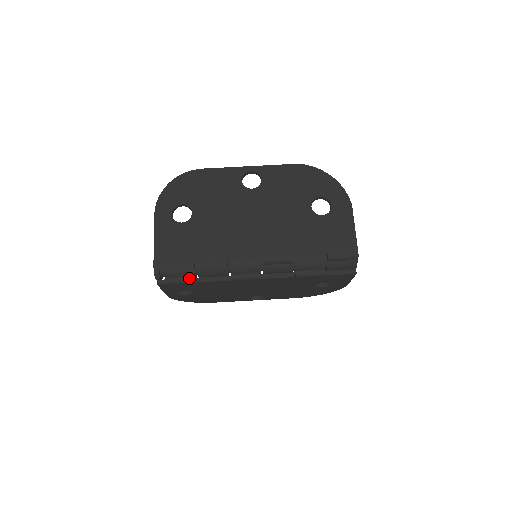
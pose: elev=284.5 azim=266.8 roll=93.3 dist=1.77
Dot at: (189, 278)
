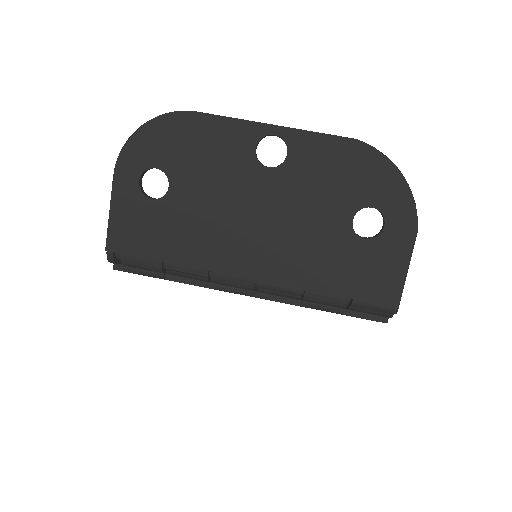
Dot at: (155, 273)
